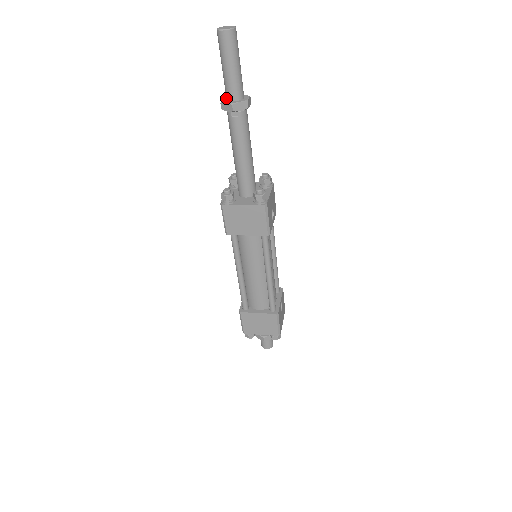
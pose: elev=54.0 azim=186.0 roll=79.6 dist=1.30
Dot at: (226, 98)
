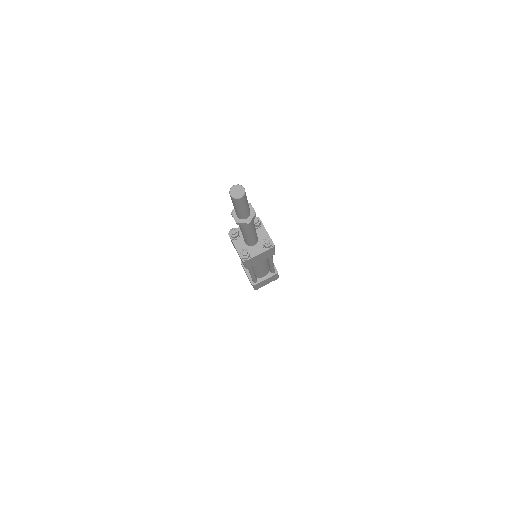
Dot at: (238, 218)
